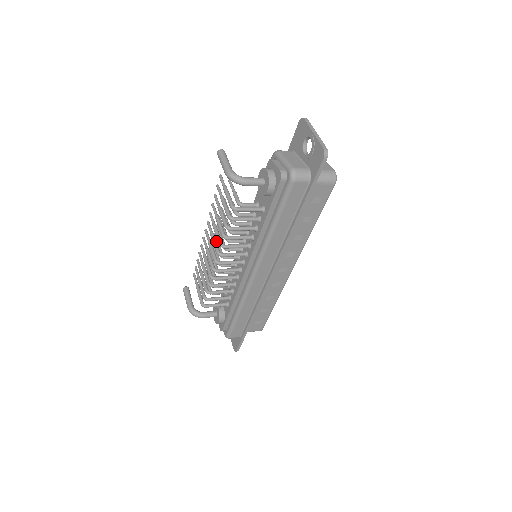
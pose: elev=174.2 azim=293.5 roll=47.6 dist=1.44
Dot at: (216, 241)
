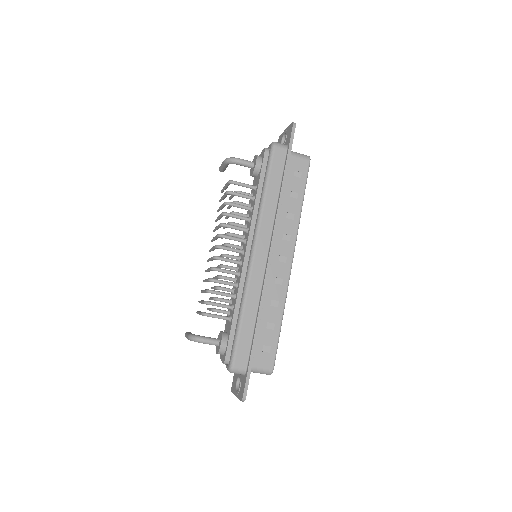
Dot at: occluded
